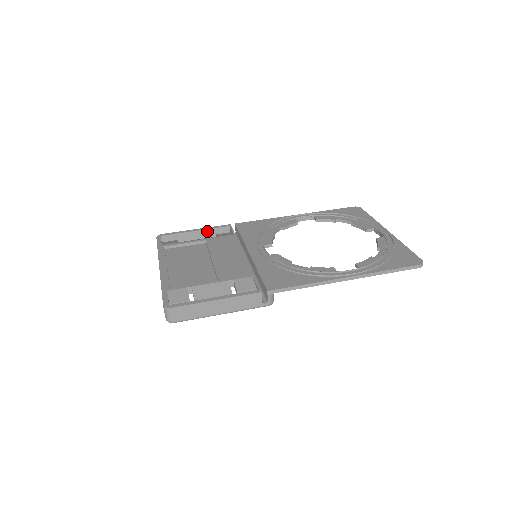
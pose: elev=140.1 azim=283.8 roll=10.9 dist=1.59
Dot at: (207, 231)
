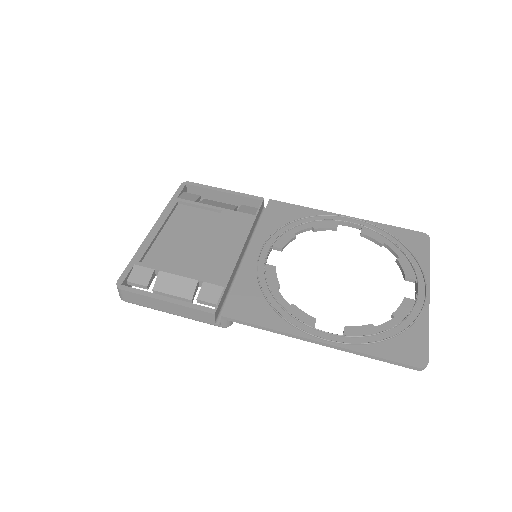
Dot at: (236, 196)
